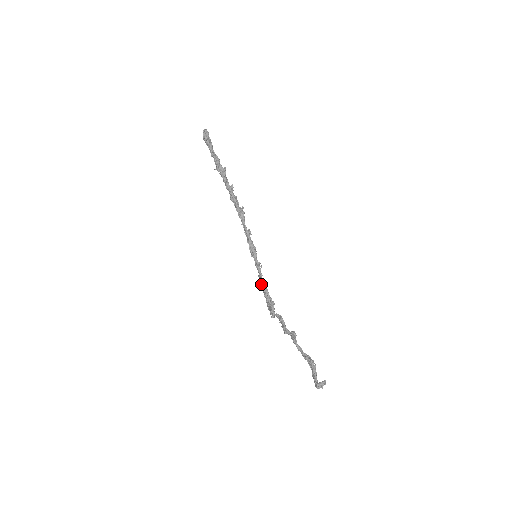
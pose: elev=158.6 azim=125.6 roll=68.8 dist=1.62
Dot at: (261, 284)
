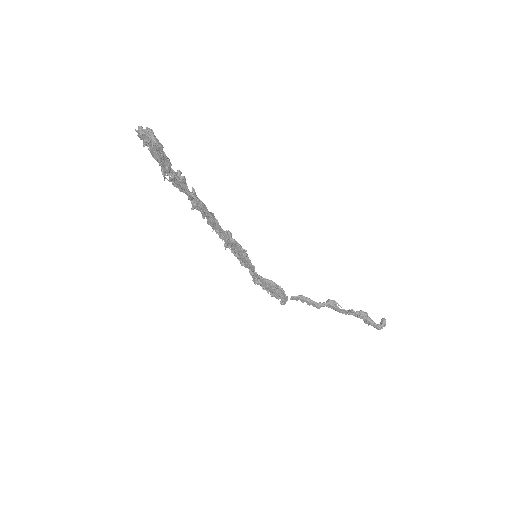
Dot at: (263, 281)
